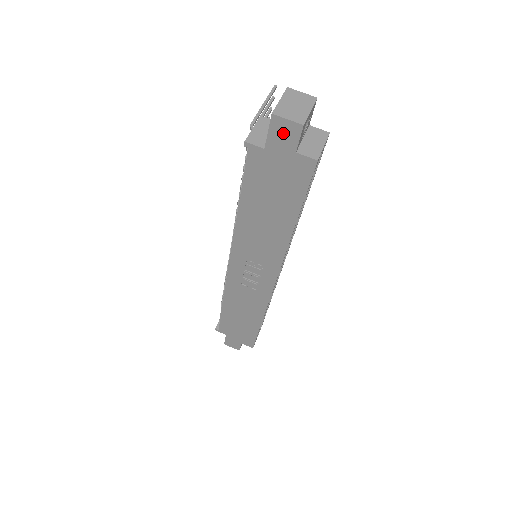
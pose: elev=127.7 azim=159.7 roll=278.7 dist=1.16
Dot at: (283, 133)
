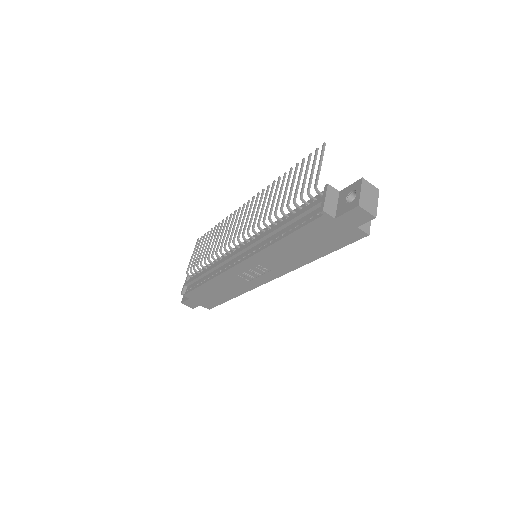
Dot at: (357, 216)
